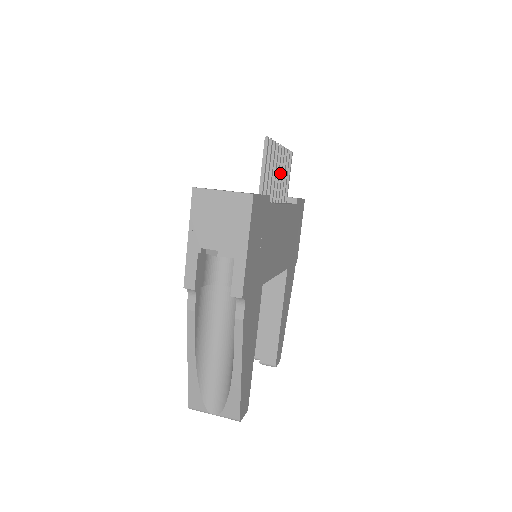
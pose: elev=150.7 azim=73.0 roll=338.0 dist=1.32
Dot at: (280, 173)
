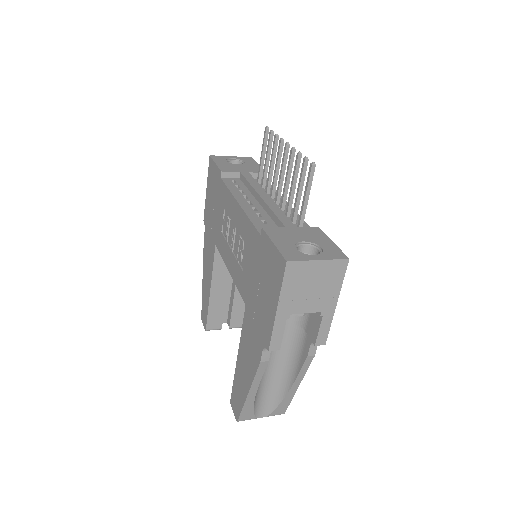
Dot at: (278, 168)
